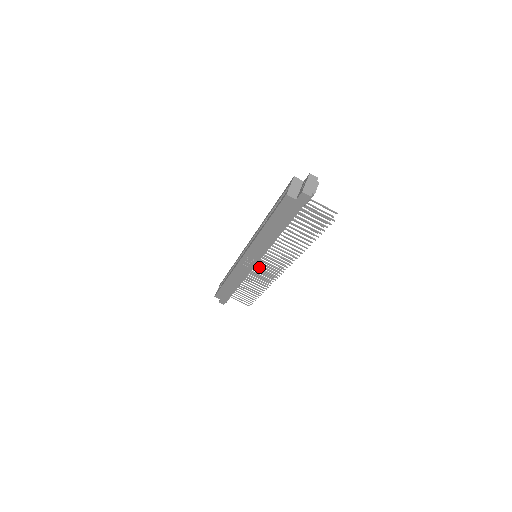
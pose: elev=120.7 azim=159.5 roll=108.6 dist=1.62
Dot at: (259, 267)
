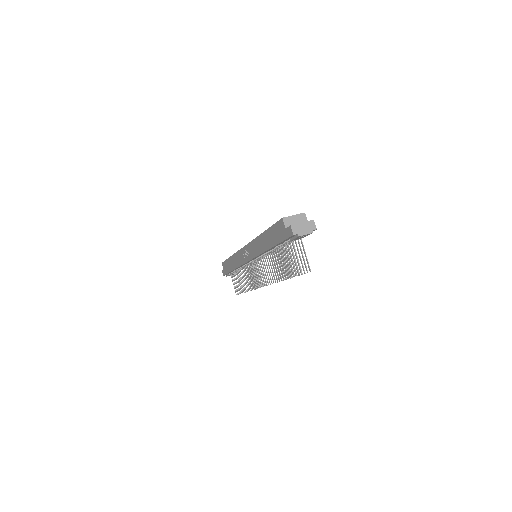
Dot at: occluded
